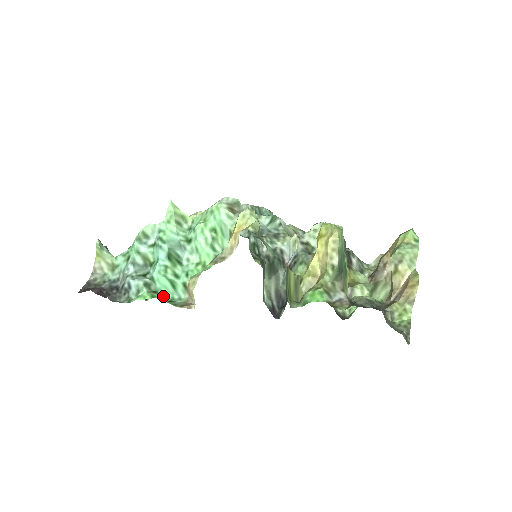
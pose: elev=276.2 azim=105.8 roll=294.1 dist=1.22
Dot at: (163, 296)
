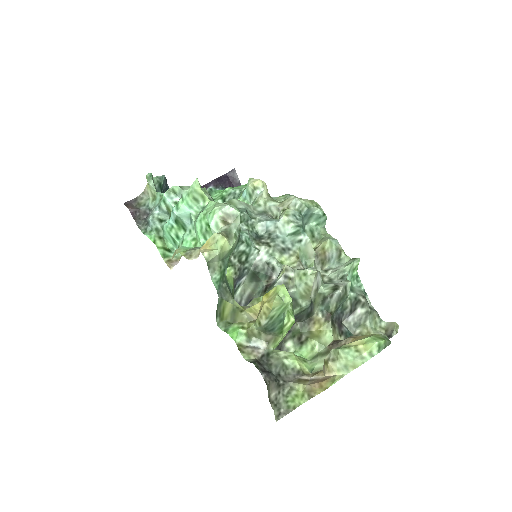
Dot at: (167, 243)
